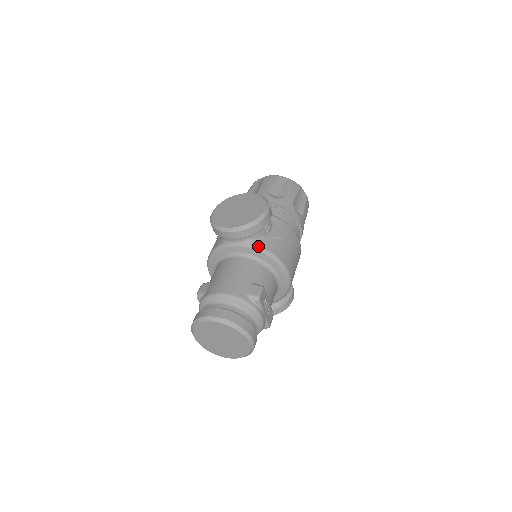
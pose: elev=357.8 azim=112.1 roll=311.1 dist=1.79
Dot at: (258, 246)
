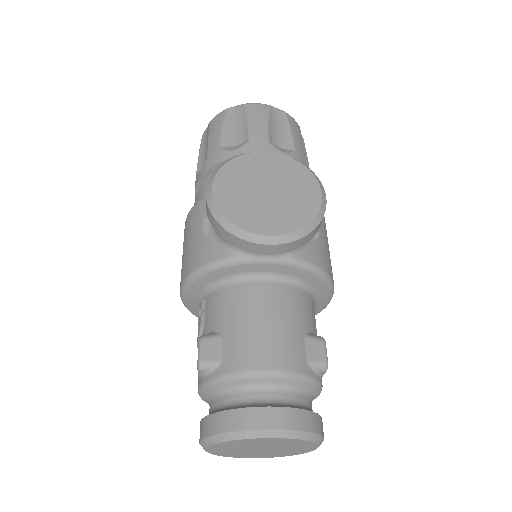
Dot at: (305, 261)
